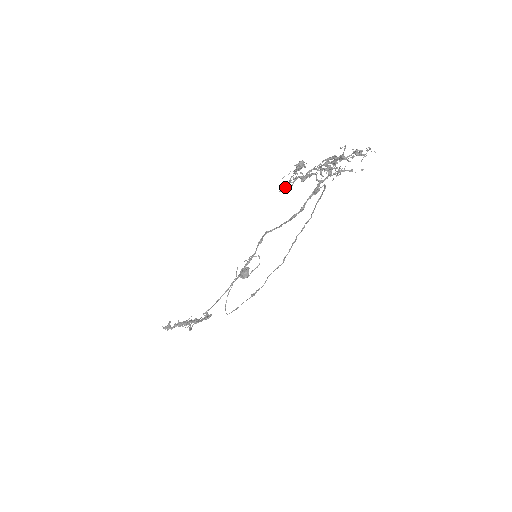
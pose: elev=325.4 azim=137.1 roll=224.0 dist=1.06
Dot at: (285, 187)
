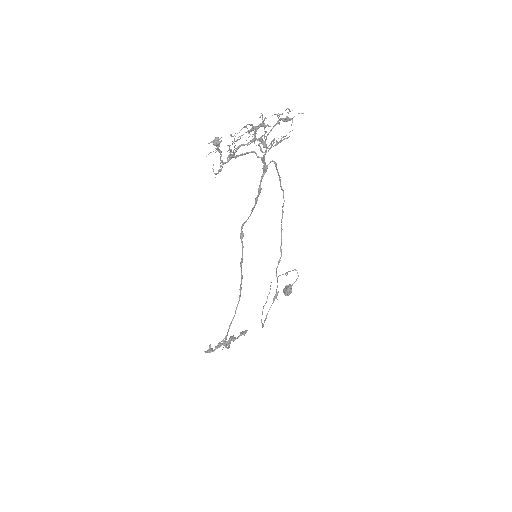
Dot at: (219, 169)
